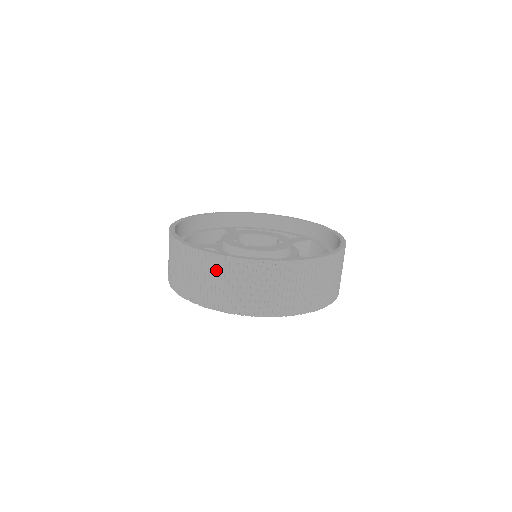
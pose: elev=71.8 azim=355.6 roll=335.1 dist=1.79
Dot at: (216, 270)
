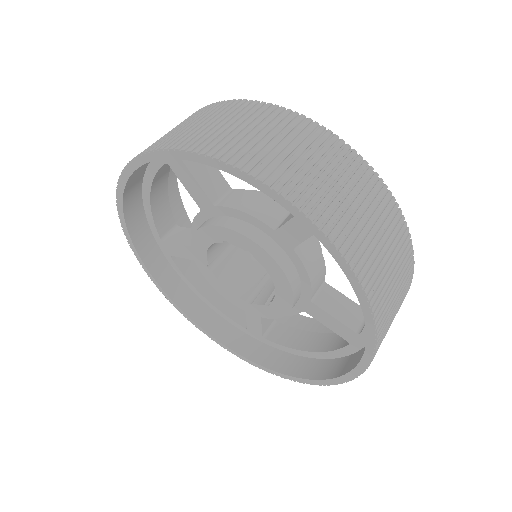
Dot at: (325, 152)
